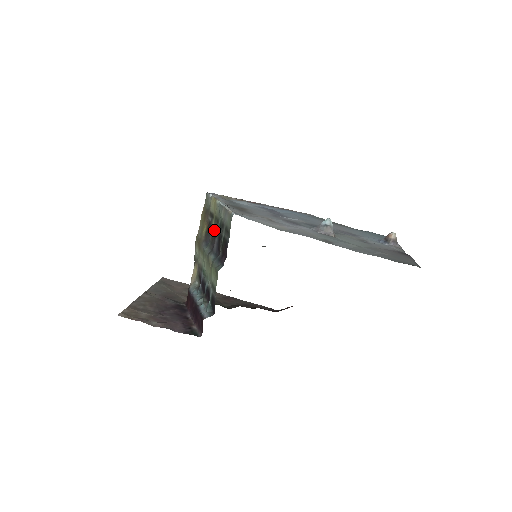
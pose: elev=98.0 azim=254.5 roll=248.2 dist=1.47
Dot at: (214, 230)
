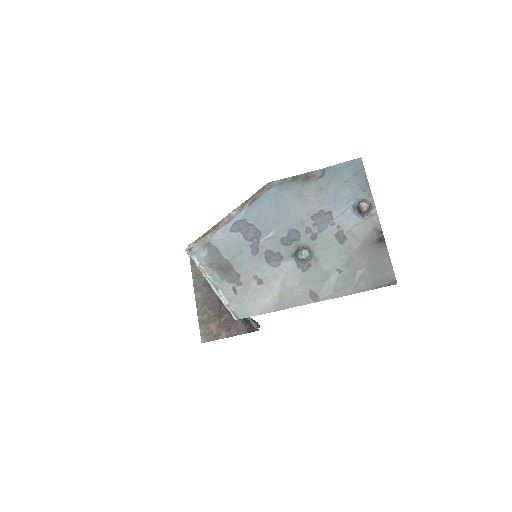
Dot at: occluded
